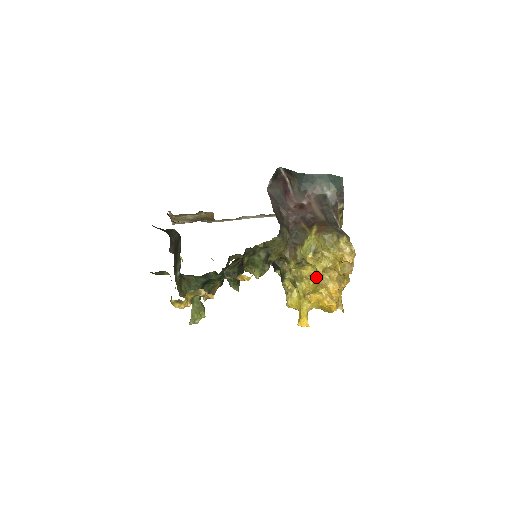
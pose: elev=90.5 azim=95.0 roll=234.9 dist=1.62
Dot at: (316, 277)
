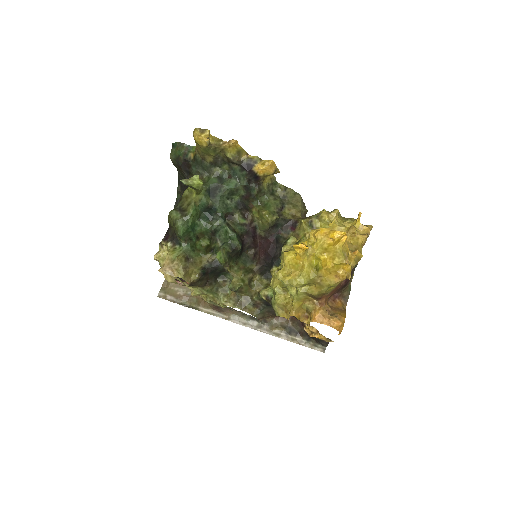
Dot at: occluded
